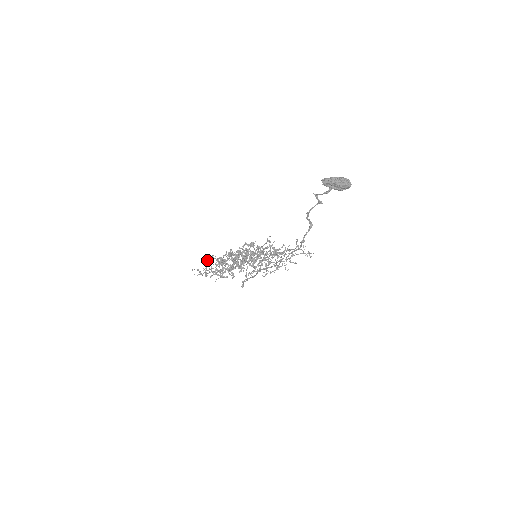
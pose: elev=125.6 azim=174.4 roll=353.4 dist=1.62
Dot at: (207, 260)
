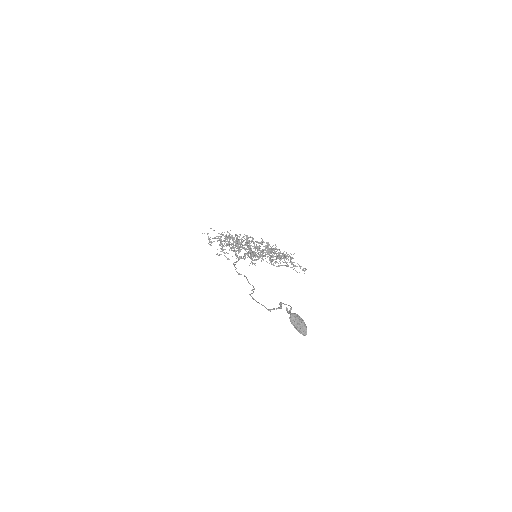
Dot at: (216, 238)
